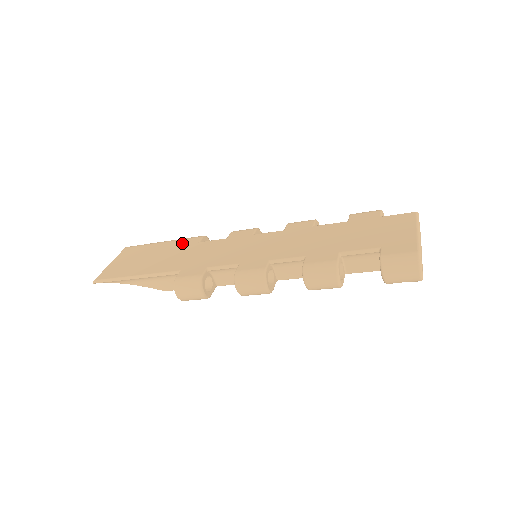
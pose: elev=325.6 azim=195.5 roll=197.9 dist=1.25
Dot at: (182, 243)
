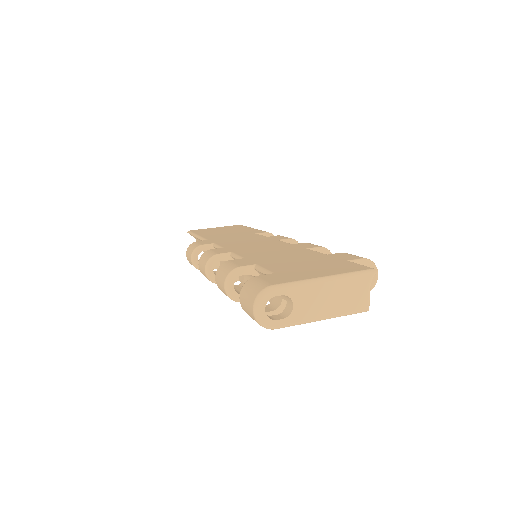
Dot at: (252, 231)
